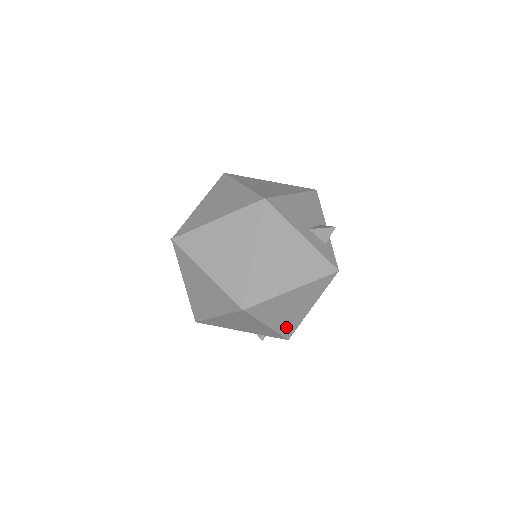
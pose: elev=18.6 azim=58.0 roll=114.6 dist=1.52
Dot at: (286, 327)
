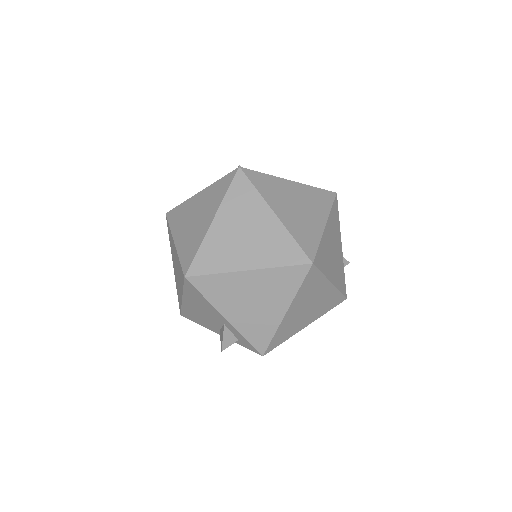
Dot at: (282, 332)
